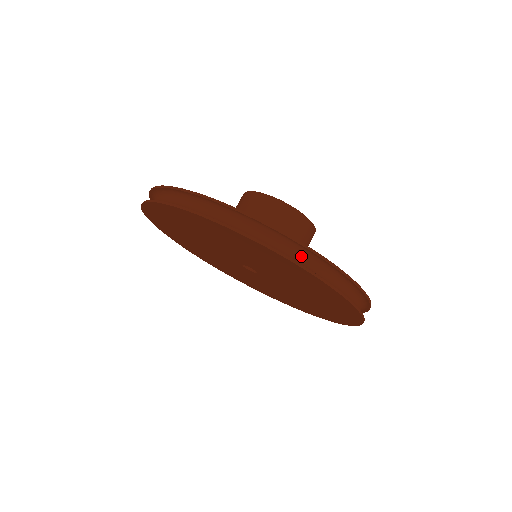
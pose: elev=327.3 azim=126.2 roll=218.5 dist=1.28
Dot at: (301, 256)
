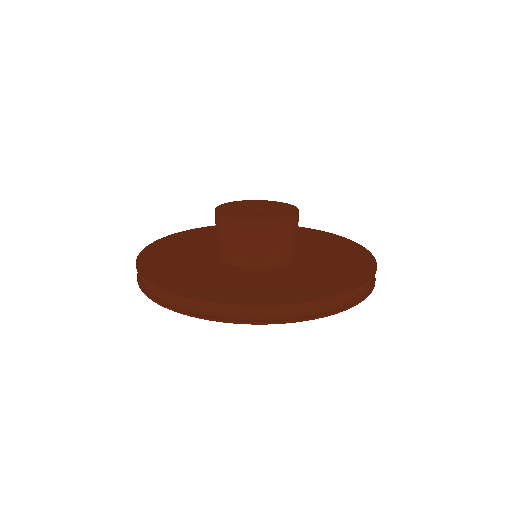
Dot at: occluded
